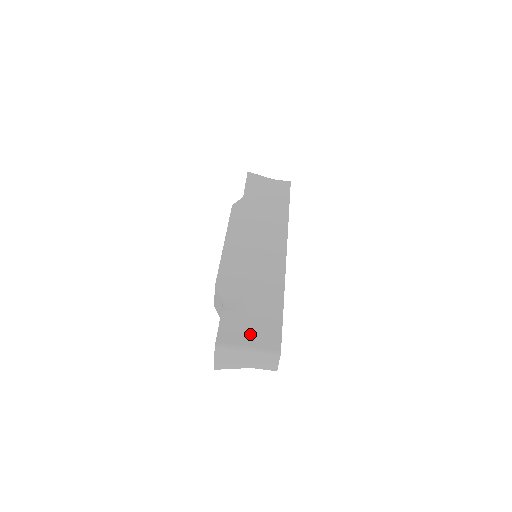
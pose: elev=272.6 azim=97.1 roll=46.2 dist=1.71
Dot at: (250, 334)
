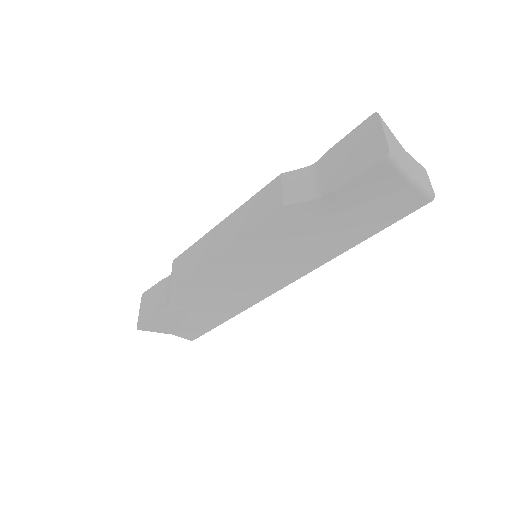
Dot at: (175, 328)
